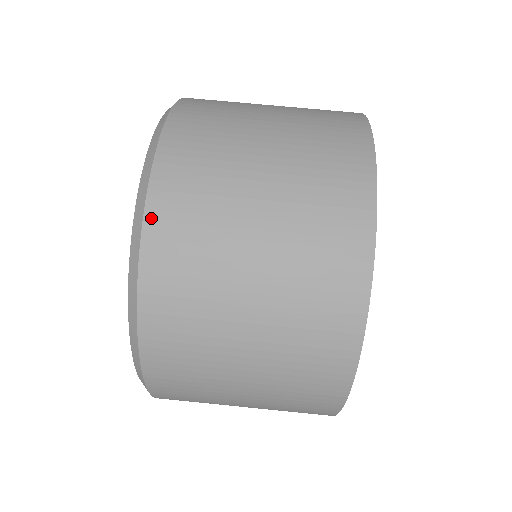
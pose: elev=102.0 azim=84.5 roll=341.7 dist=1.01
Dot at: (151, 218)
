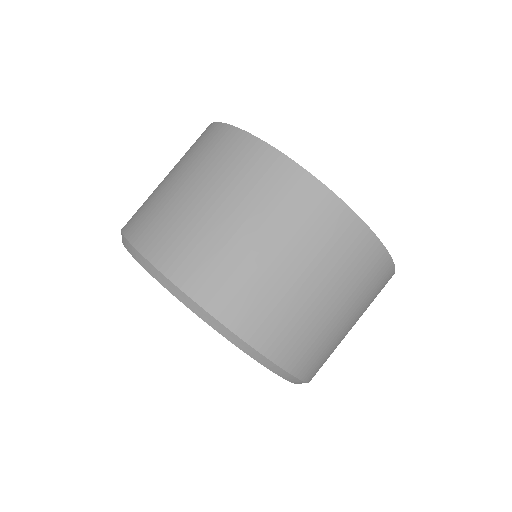
Dot at: (306, 377)
